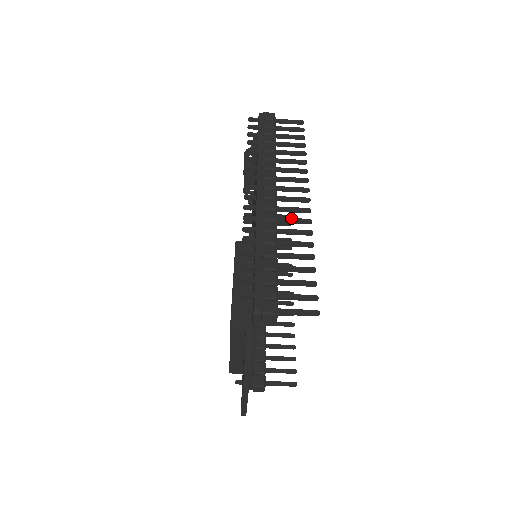
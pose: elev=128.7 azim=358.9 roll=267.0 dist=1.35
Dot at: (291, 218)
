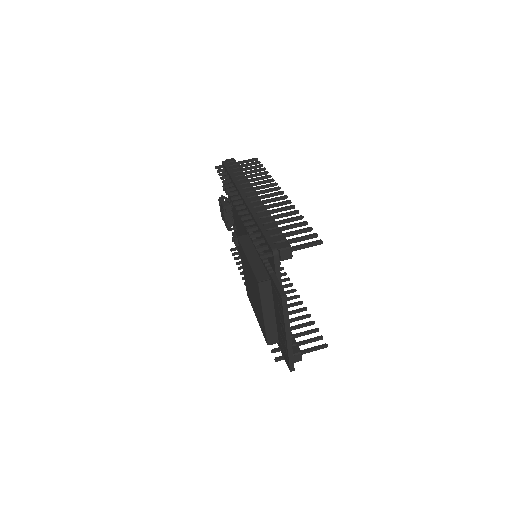
Dot at: (275, 203)
